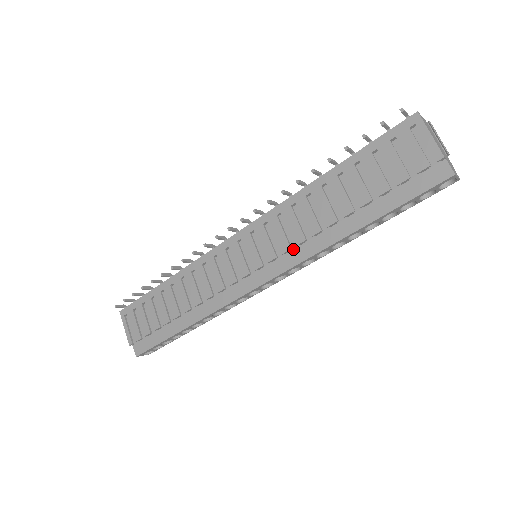
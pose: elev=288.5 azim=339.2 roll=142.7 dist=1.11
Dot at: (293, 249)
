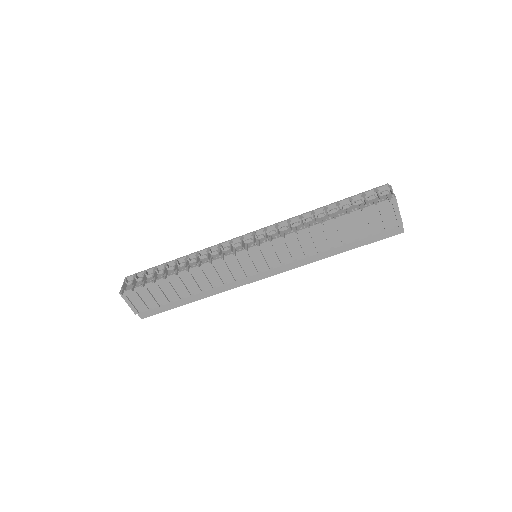
Dot at: (293, 260)
